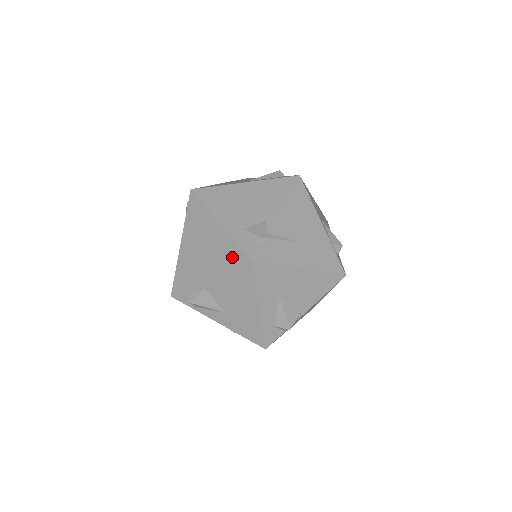
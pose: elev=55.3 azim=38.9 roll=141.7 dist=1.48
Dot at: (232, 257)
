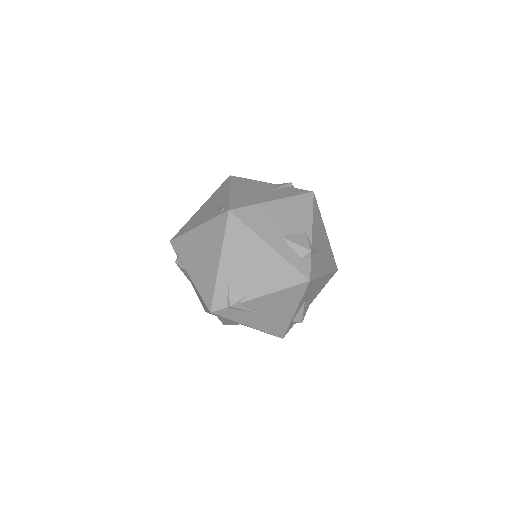
Dot at: (206, 292)
